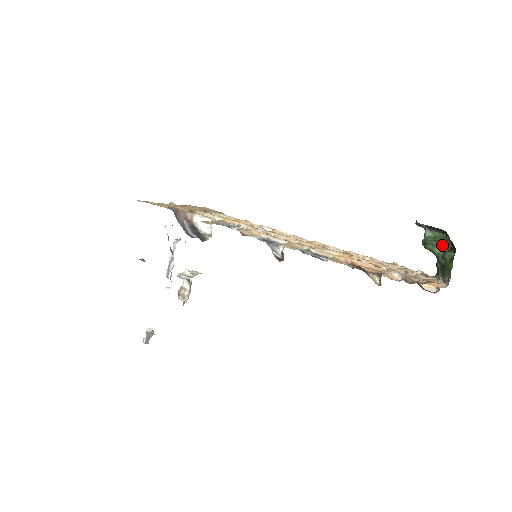
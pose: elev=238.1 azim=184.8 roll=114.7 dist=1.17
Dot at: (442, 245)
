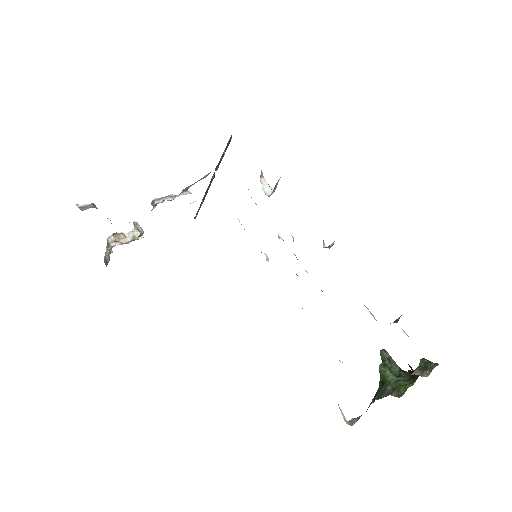
Dot at: (397, 376)
